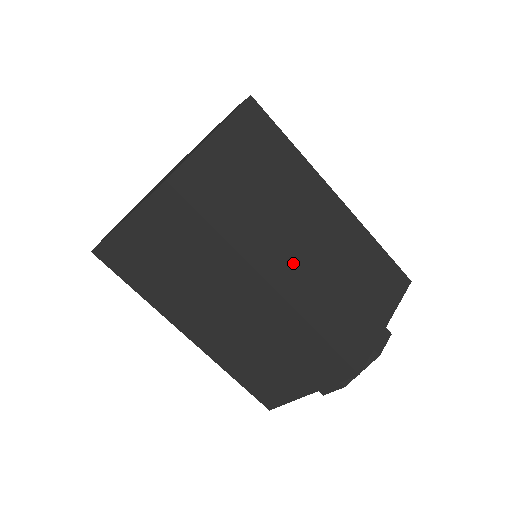
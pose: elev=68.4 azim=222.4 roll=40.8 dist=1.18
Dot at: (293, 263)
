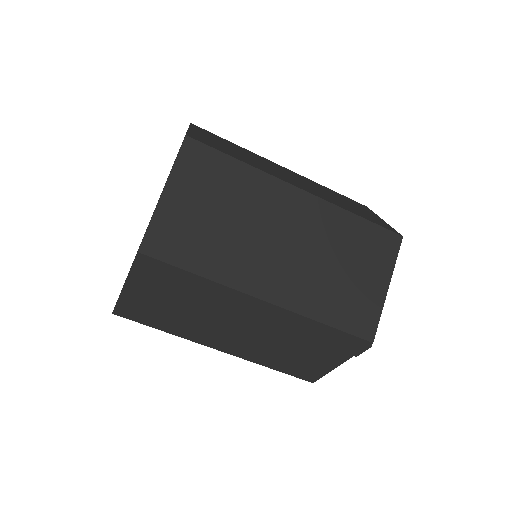
Dot at: (232, 340)
